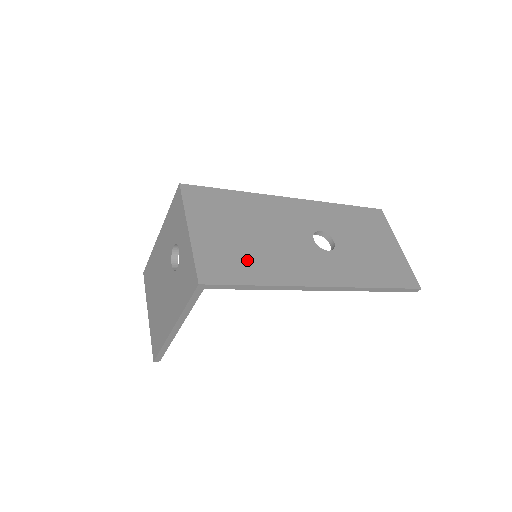
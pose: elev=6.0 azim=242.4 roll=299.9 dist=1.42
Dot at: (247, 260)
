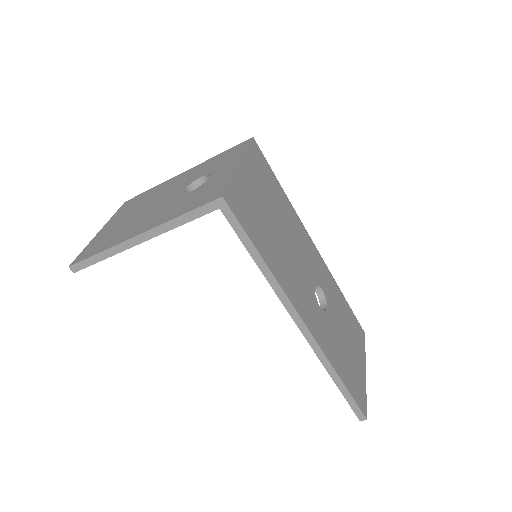
Dot at: (265, 233)
